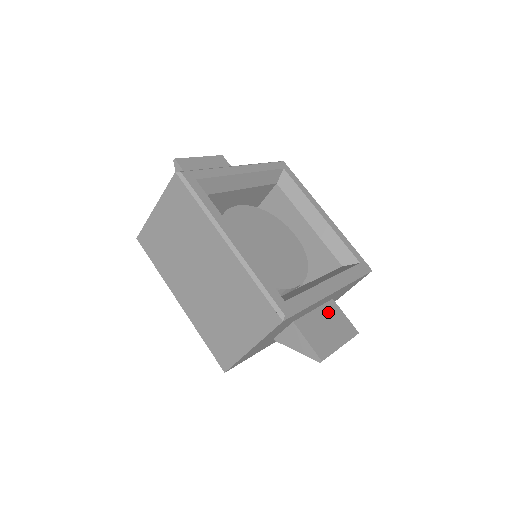
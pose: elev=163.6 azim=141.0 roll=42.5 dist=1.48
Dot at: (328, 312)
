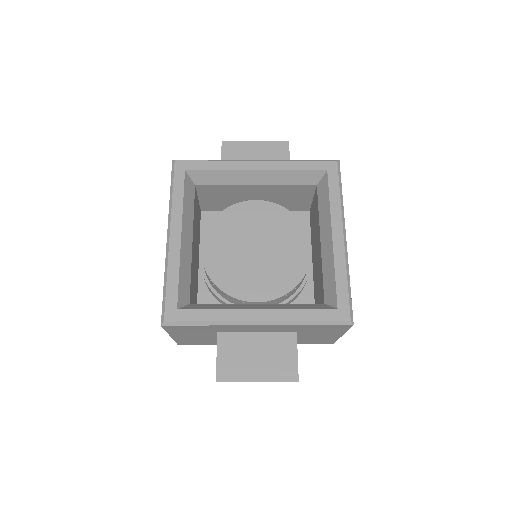
Dot at: (274, 342)
